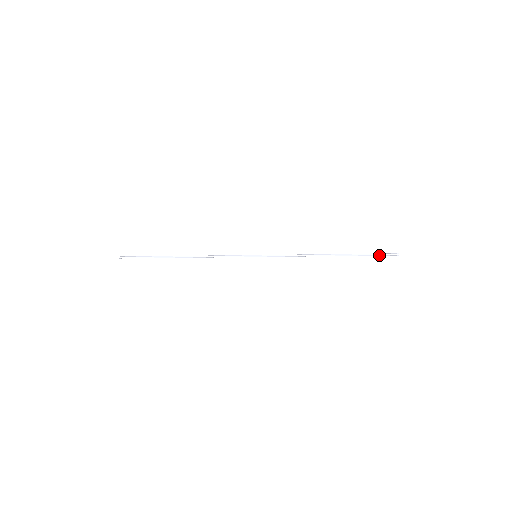
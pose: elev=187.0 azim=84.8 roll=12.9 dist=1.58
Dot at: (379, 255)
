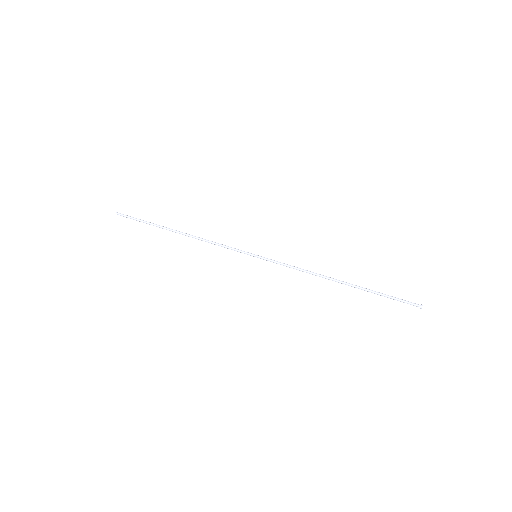
Dot at: (398, 300)
